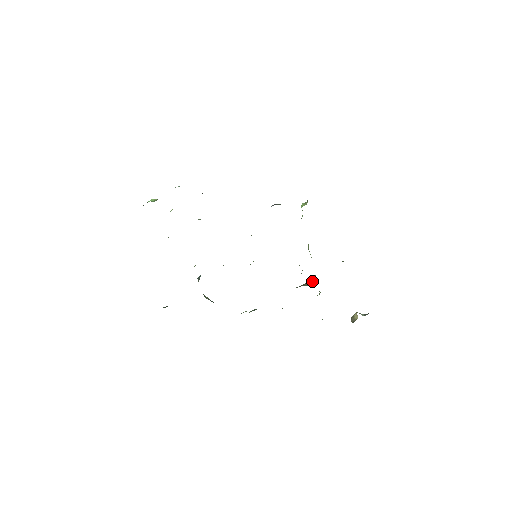
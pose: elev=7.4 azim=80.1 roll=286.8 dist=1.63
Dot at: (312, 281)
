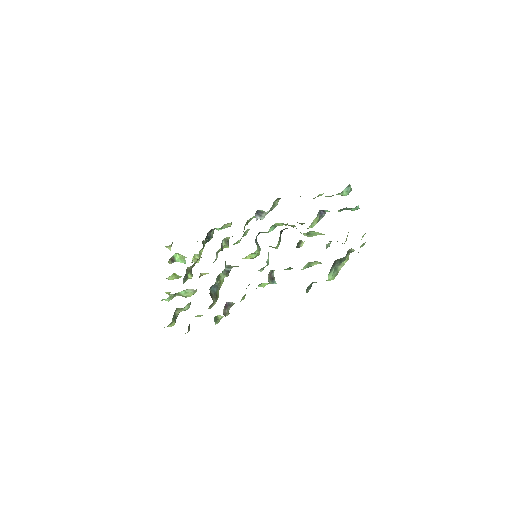
Dot at: occluded
